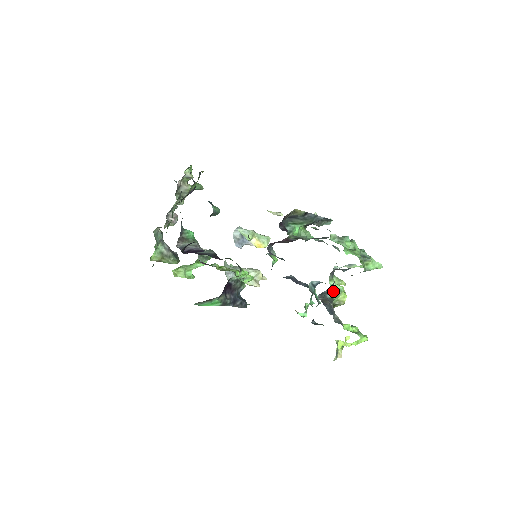
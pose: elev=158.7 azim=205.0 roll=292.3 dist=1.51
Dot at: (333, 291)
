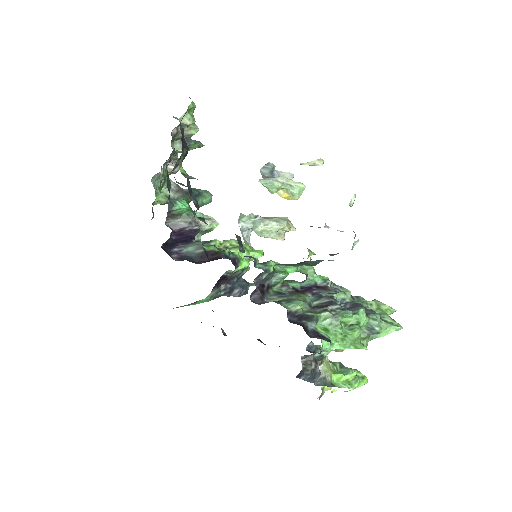
Dot at: (325, 349)
